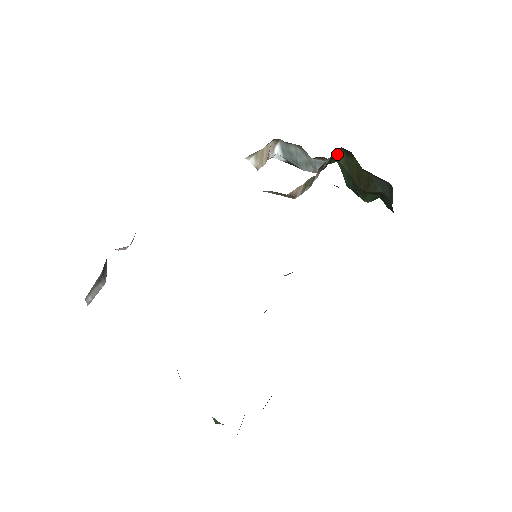
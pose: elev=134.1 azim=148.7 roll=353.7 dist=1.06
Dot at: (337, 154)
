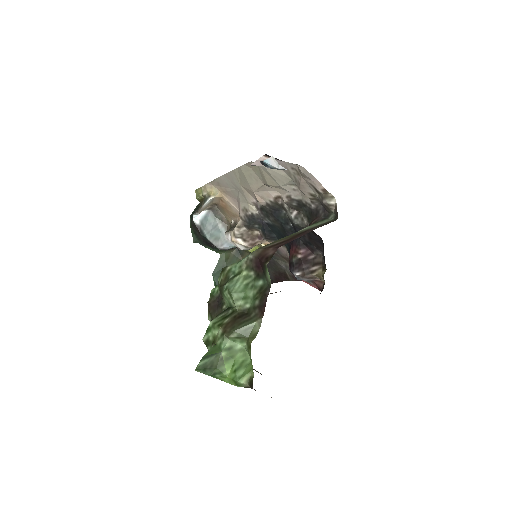
Dot at: (229, 249)
